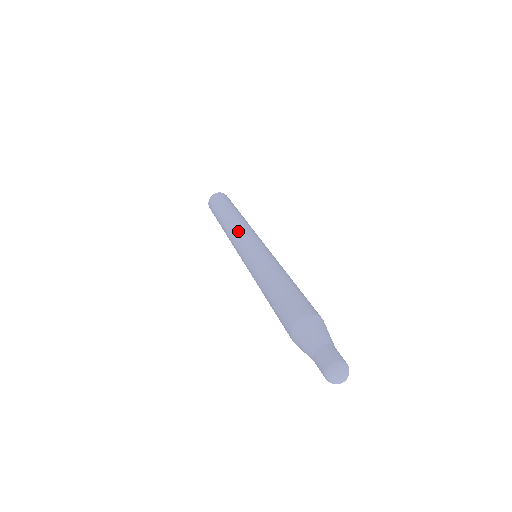
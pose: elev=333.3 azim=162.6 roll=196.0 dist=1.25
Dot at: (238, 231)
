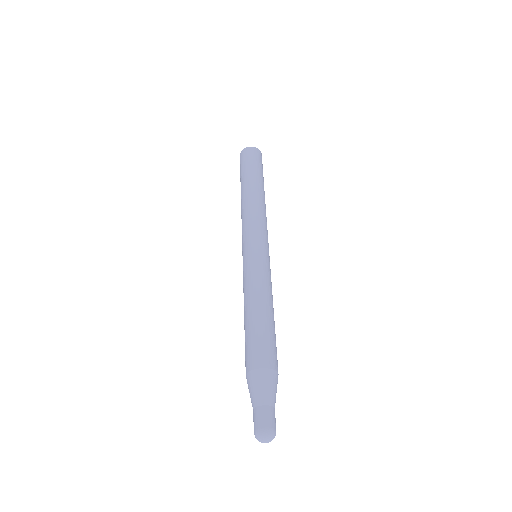
Dot at: occluded
